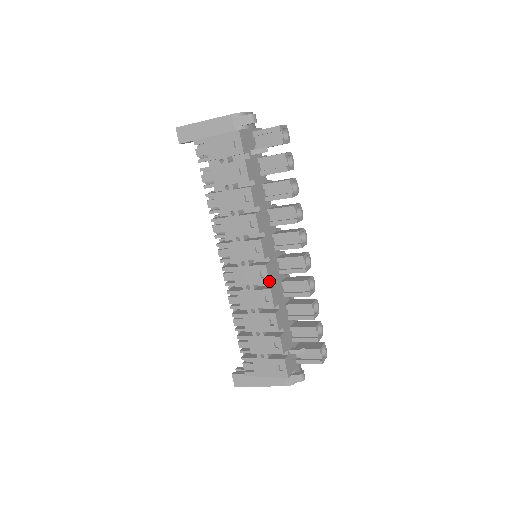
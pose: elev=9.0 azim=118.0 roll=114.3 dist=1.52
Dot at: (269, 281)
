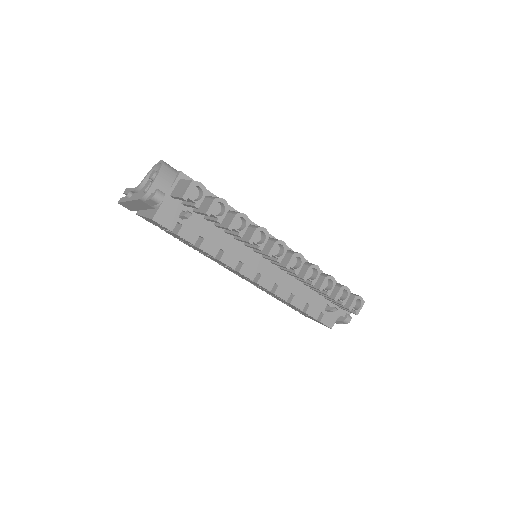
Dot at: (269, 290)
